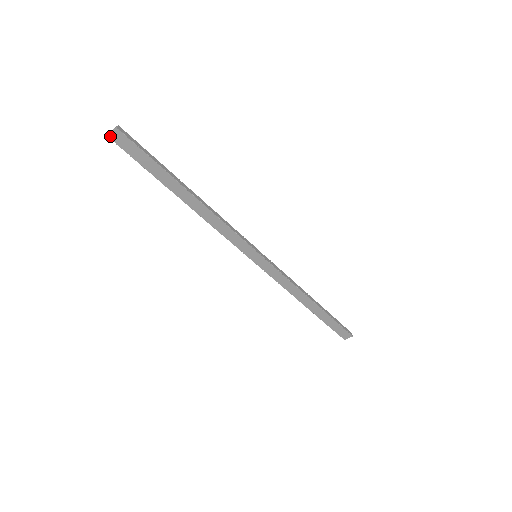
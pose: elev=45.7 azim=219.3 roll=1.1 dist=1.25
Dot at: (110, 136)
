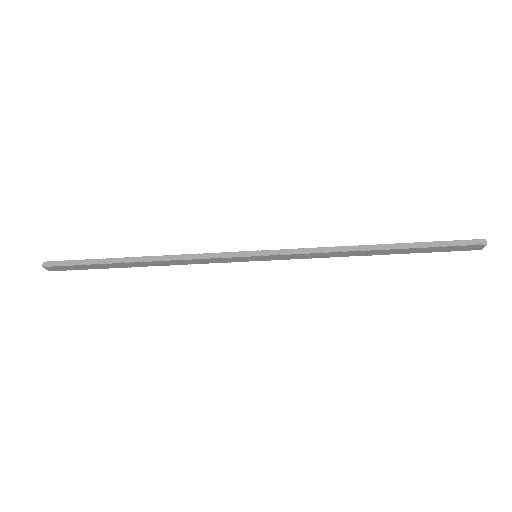
Dot at: (50, 270)
